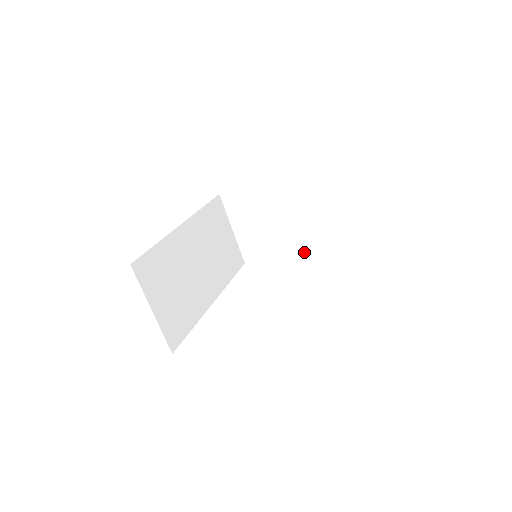
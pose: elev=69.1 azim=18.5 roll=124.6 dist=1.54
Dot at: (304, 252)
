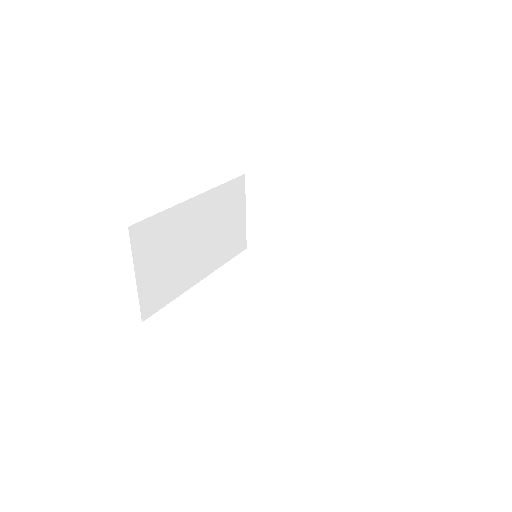
Dot at: (307, 262)
